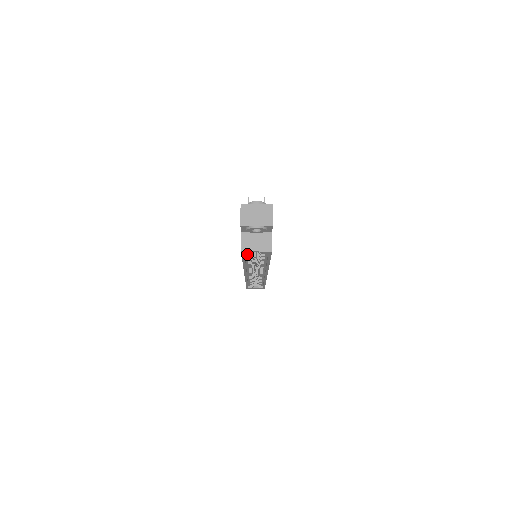
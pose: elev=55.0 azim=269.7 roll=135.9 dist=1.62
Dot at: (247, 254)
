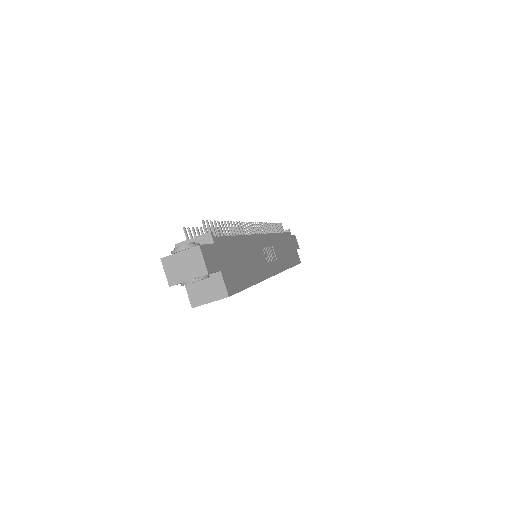
Dot at: occluded
